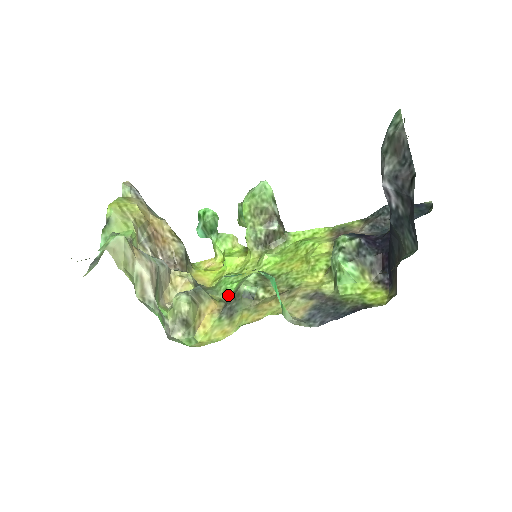
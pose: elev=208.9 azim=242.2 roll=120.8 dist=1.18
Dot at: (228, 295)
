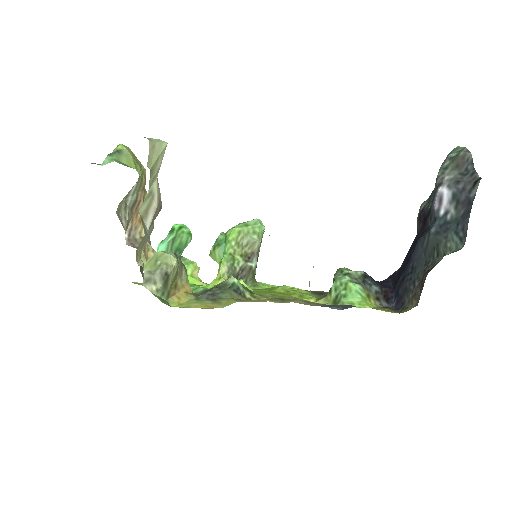
Dot at: (204, 289)
